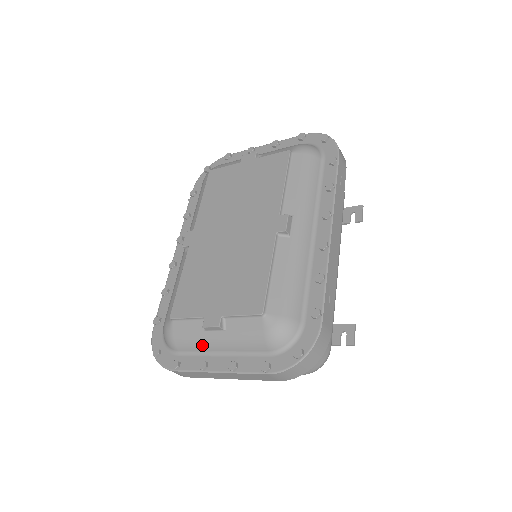
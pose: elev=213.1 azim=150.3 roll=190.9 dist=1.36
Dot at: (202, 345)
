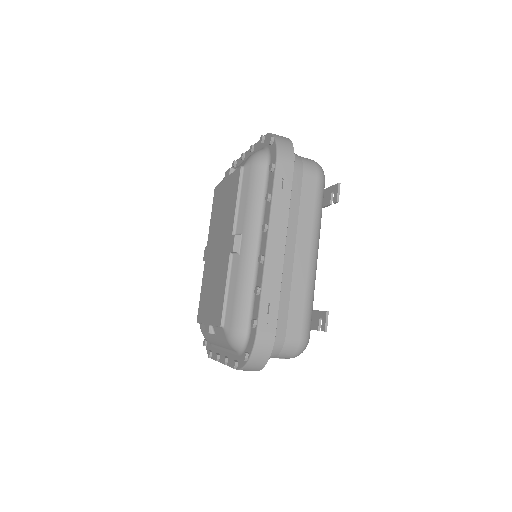
Dot at: (214, 342)
